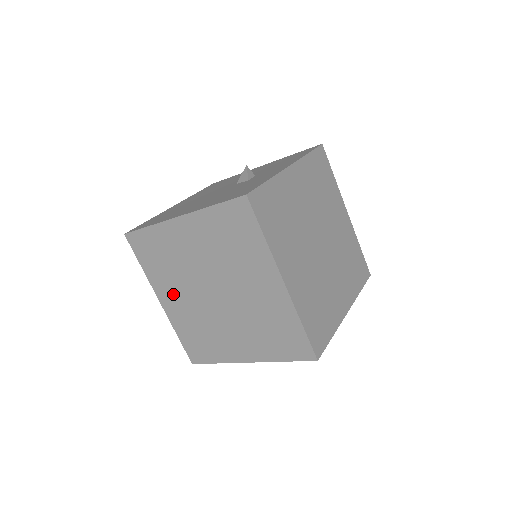
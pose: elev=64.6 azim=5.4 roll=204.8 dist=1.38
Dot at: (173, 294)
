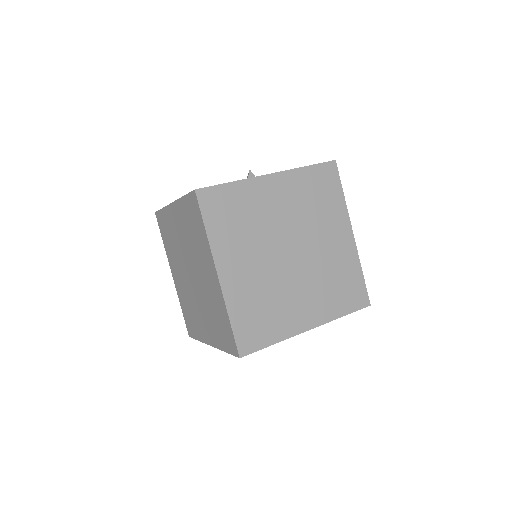
Dot at: (176, 270)
